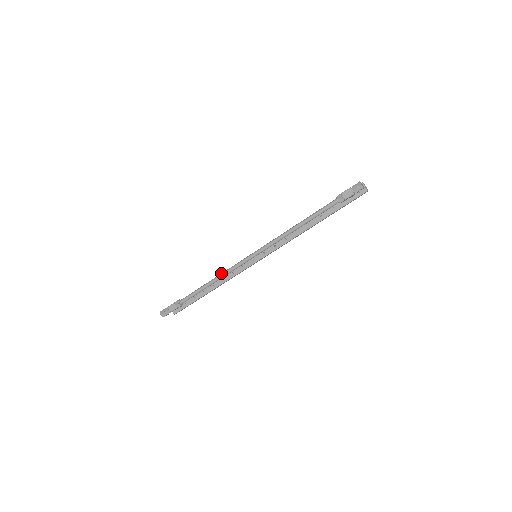
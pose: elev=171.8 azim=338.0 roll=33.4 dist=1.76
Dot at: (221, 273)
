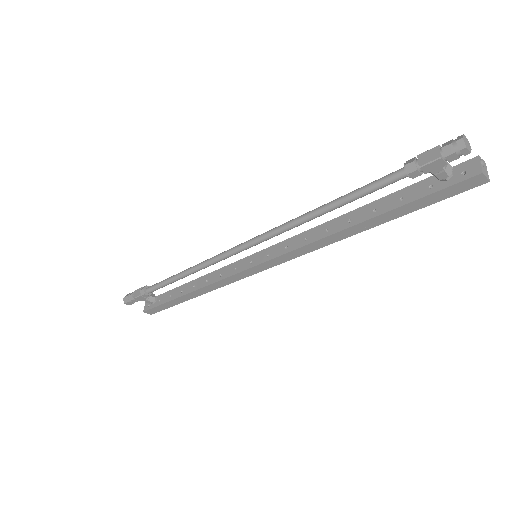
Dot at: (201, 262)
